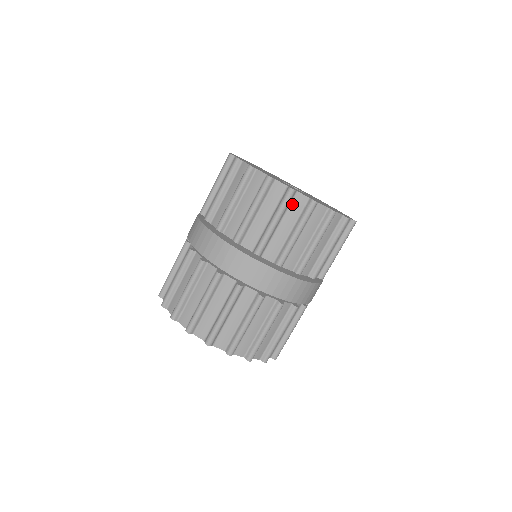
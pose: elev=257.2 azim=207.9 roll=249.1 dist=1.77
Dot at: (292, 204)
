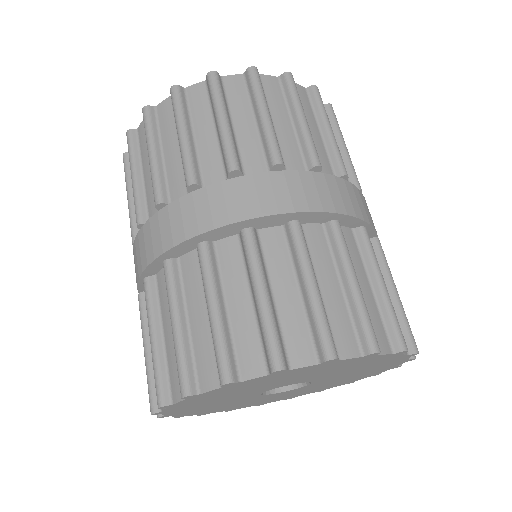
Dot at: (140, 143)
